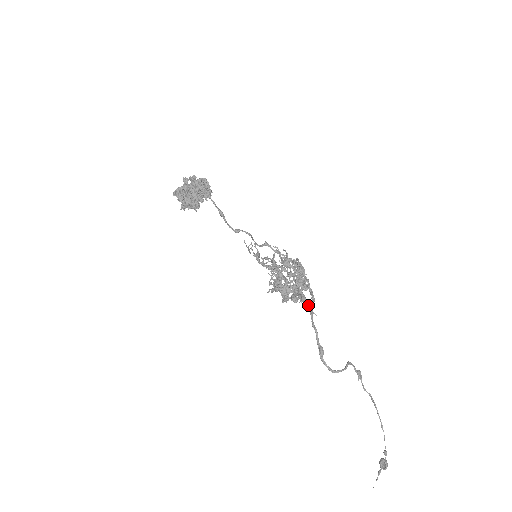
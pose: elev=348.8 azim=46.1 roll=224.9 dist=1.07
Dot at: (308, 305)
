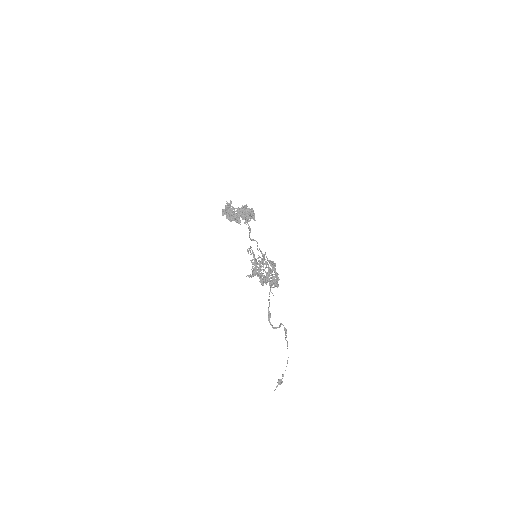
Dot at: (270, 288)
